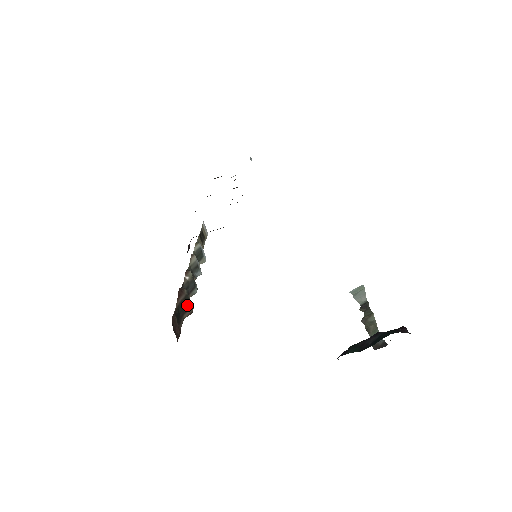
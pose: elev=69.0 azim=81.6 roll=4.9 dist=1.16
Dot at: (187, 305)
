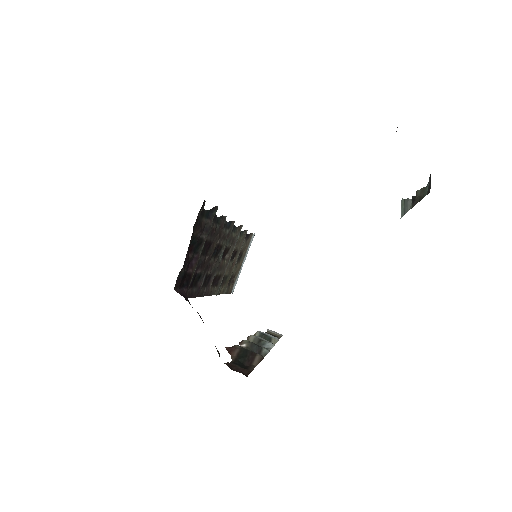
Dot at: (249, 355)
